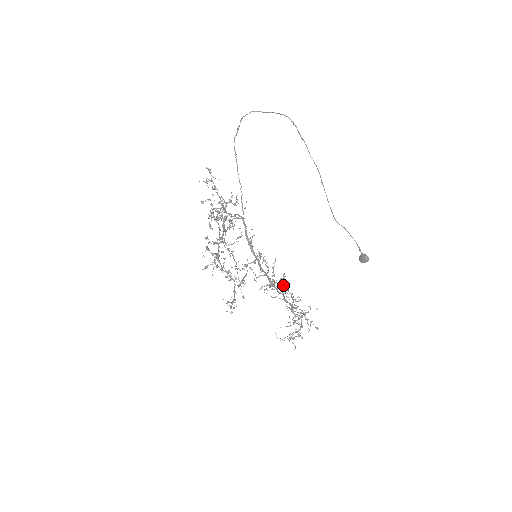
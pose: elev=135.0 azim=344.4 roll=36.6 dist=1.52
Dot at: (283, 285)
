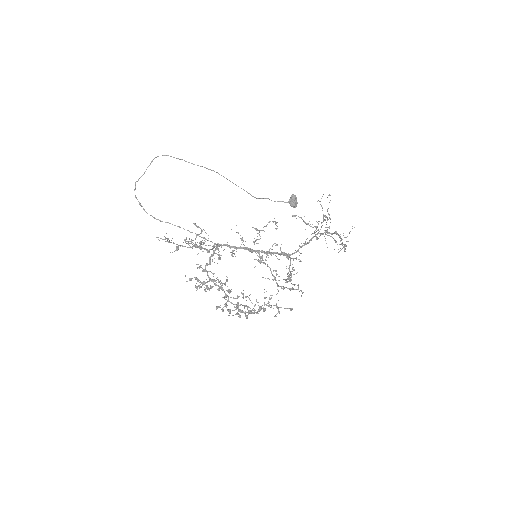
Dot at: occluded
